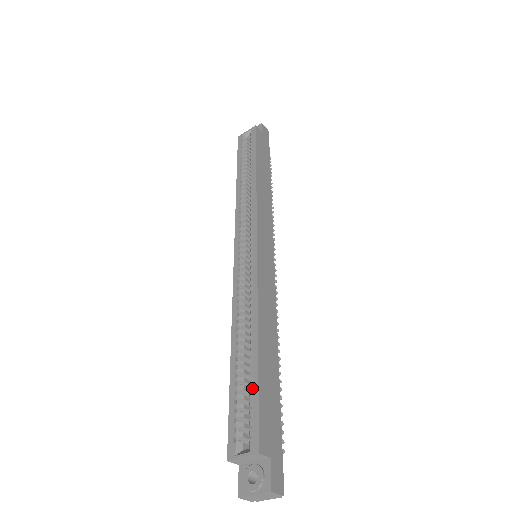
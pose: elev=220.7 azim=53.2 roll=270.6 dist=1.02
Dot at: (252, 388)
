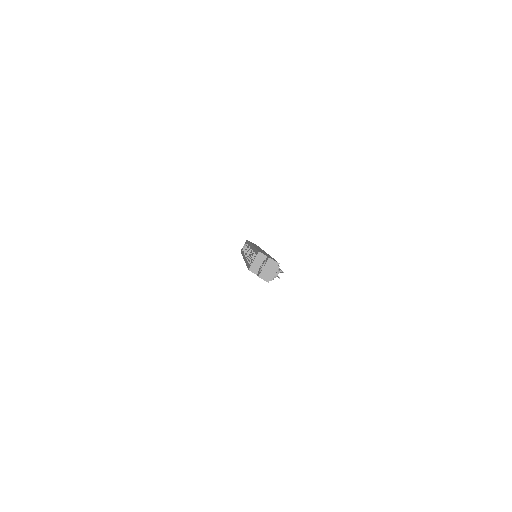
Dot at: occluded
